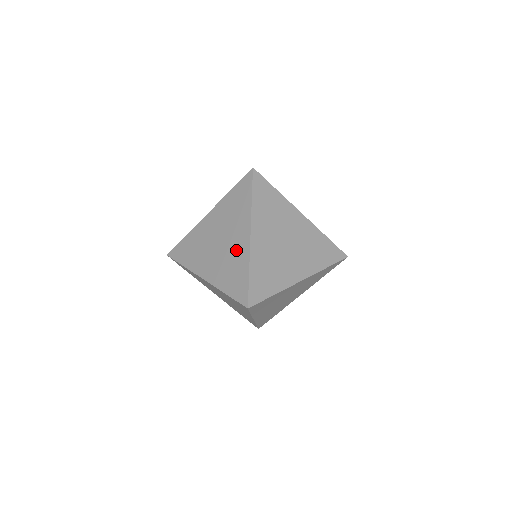
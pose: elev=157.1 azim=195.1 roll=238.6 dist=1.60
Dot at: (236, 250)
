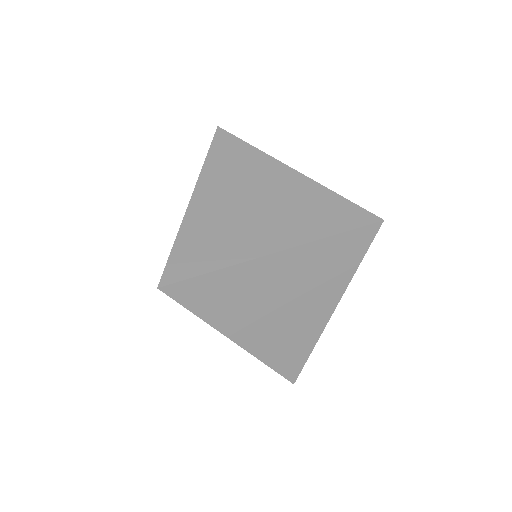
Dot at: occluded
